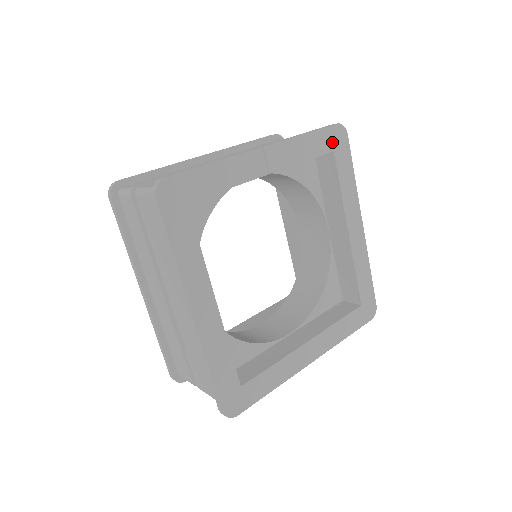
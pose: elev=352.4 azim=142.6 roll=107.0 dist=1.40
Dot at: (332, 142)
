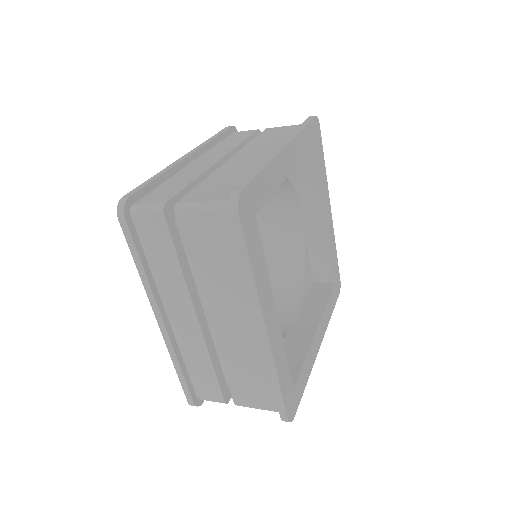
Dot at: (314, 134)
